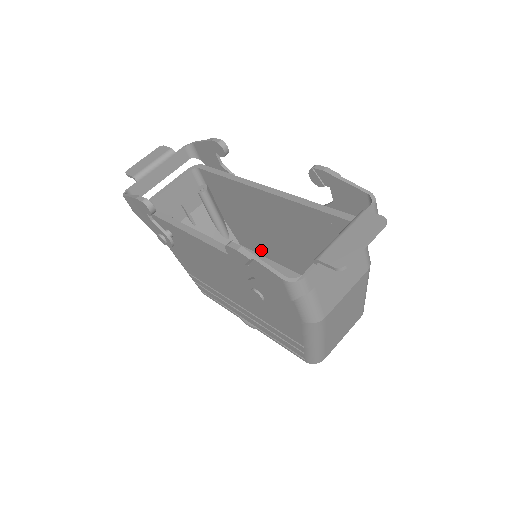
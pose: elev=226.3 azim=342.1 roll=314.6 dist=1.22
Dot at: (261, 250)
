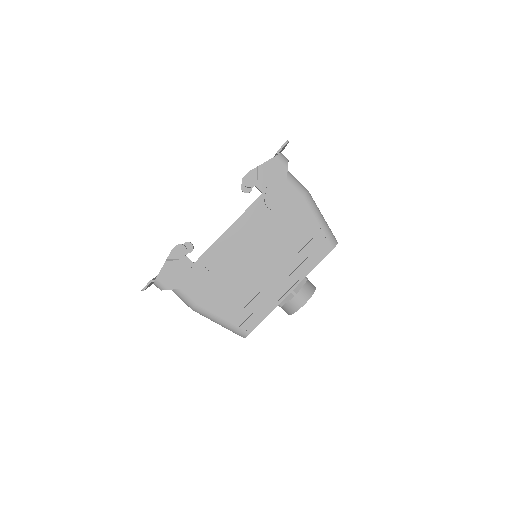
Dot at: occluded
